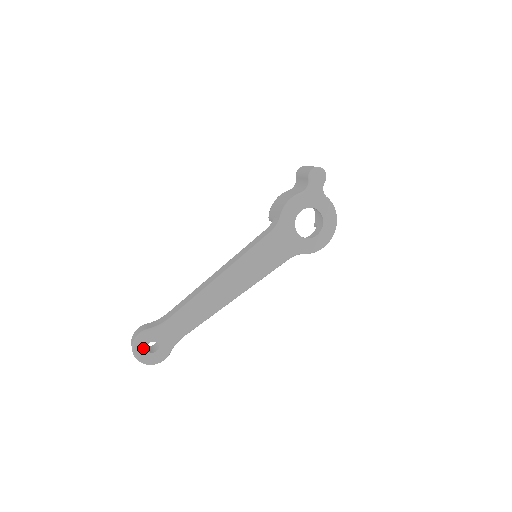
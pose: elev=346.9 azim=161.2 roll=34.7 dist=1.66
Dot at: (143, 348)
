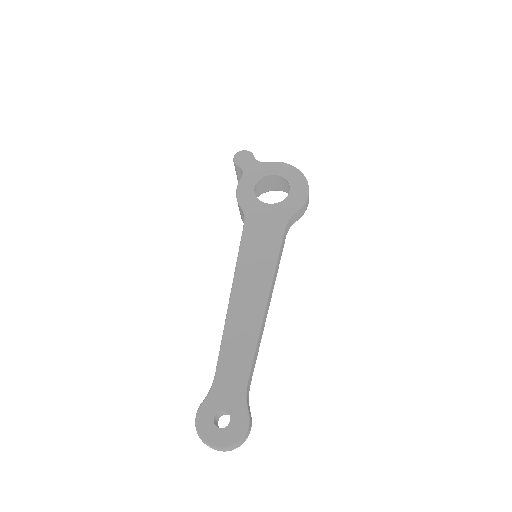
Dot at: (212, 429)
